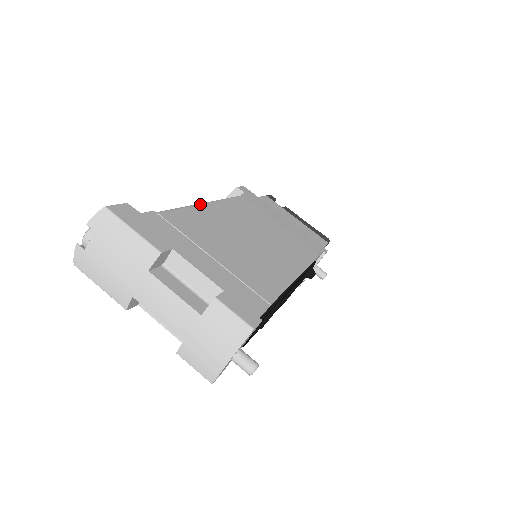
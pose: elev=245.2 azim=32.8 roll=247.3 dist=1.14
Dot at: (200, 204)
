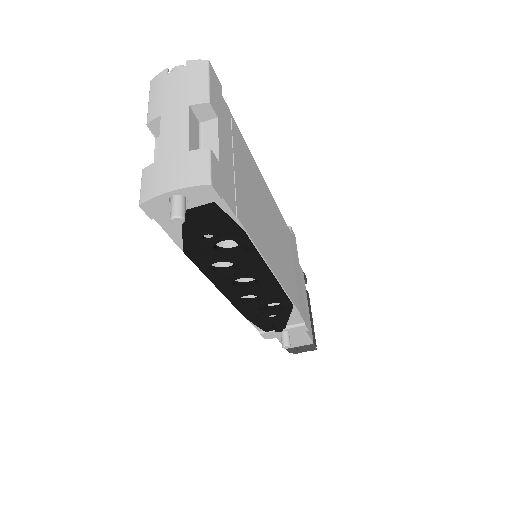
Dot at: occluded
